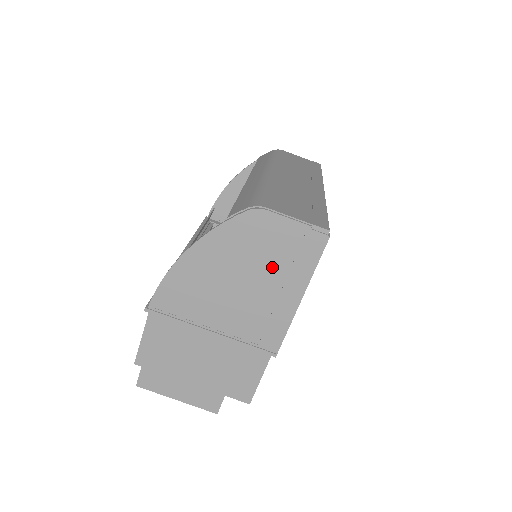
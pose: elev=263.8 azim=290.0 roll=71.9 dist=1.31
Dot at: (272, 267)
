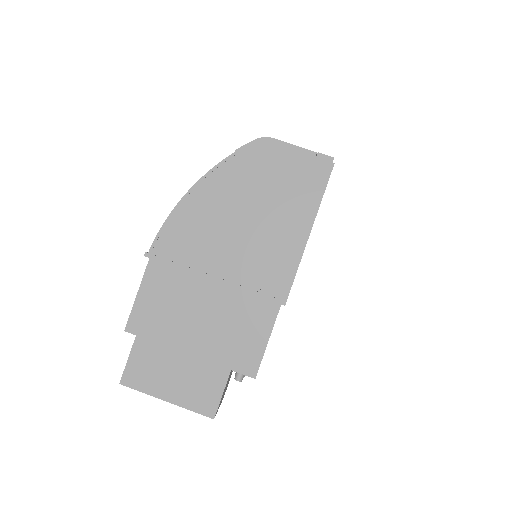
Dot at: (279, 198)
